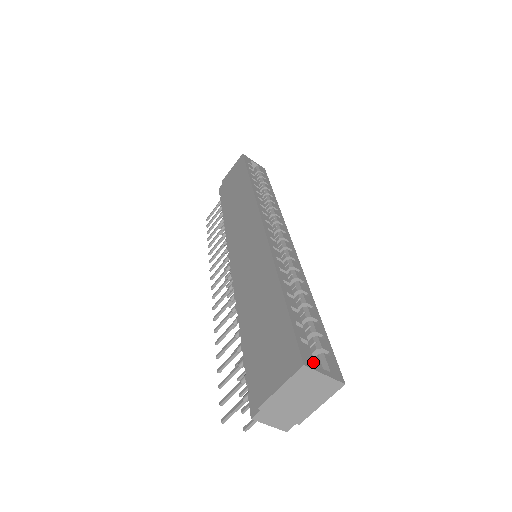
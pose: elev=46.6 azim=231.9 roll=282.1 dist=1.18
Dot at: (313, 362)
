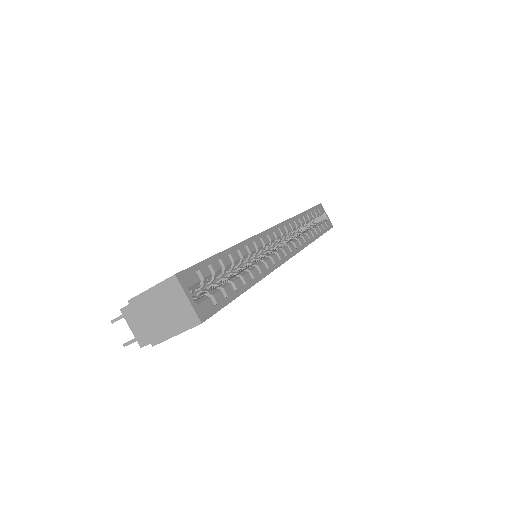
Dot at: (188, 285)
